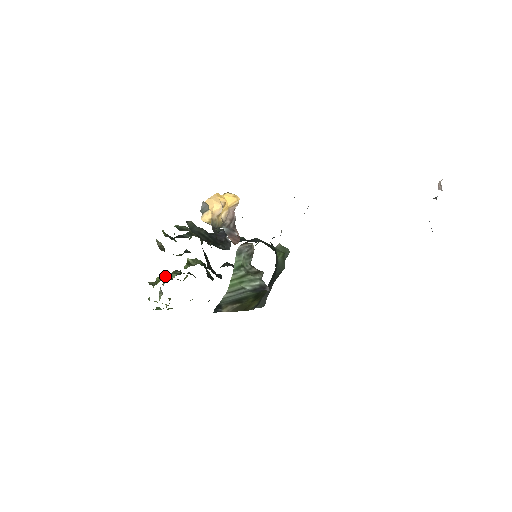
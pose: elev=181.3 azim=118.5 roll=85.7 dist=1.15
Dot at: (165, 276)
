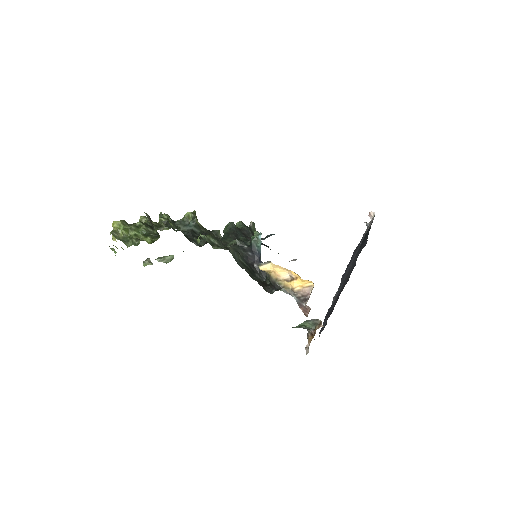
Dot at: (164, 256)
